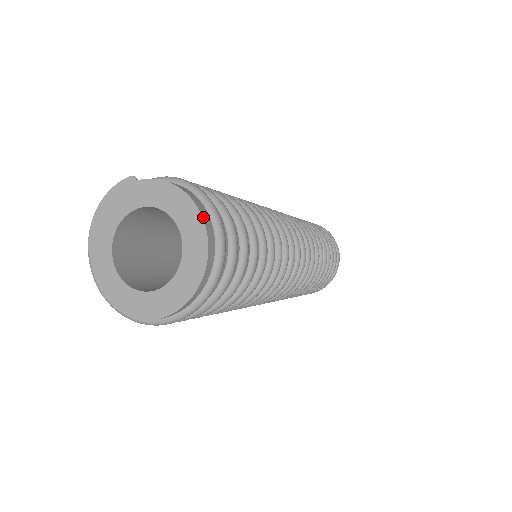
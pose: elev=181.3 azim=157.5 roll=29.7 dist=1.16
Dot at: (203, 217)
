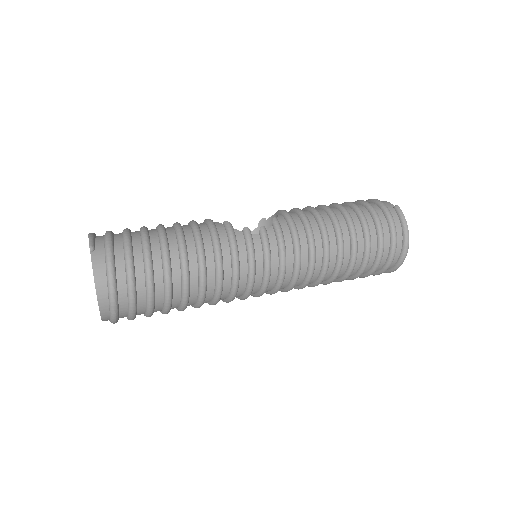
Dot at: (100, 307)
